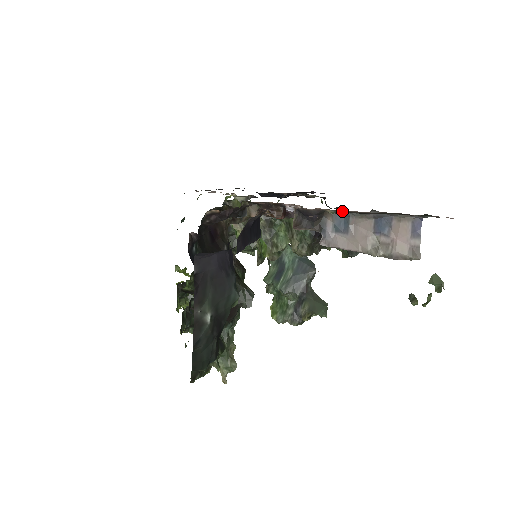
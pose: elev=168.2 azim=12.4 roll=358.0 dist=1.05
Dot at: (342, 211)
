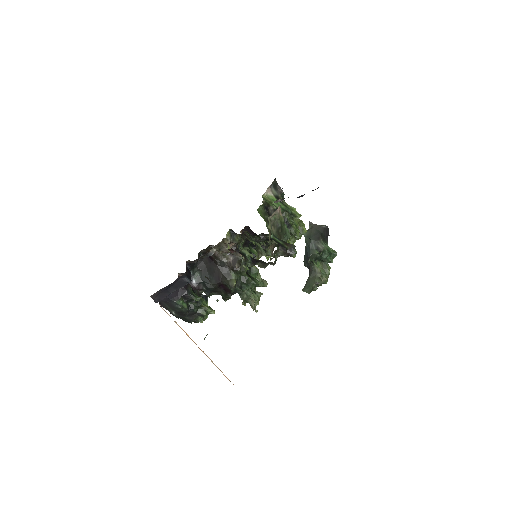
Dot at: occluded
